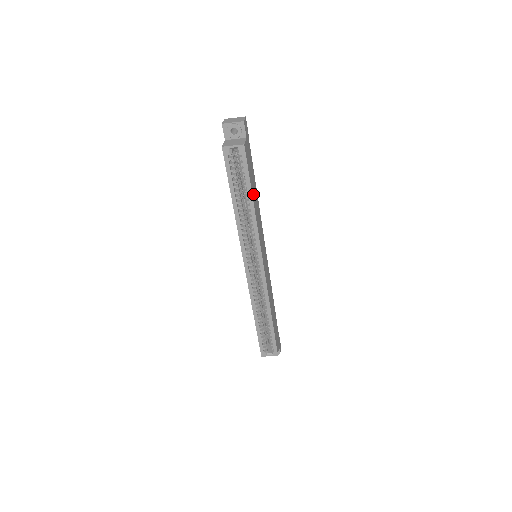
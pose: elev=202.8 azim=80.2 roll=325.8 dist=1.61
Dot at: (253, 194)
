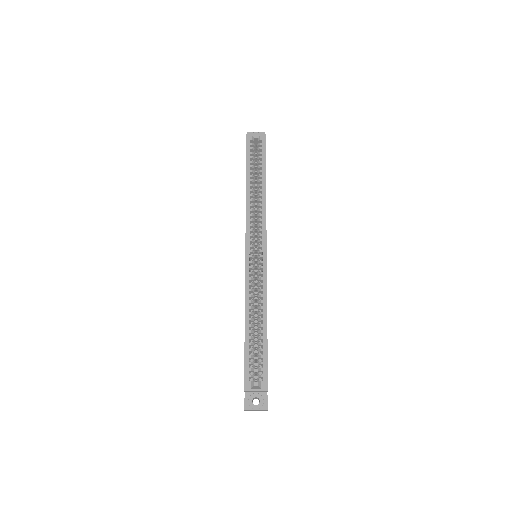
Dot at: occluded
